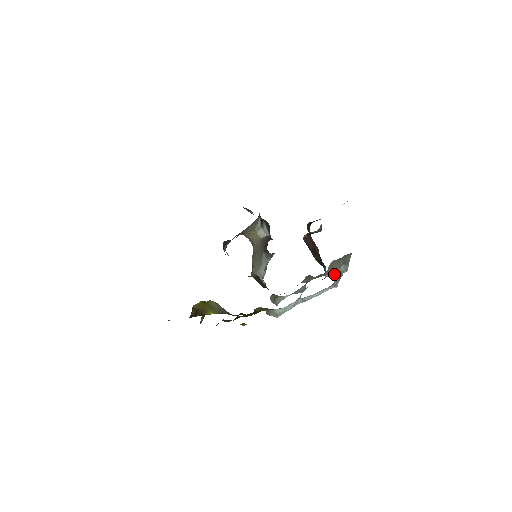
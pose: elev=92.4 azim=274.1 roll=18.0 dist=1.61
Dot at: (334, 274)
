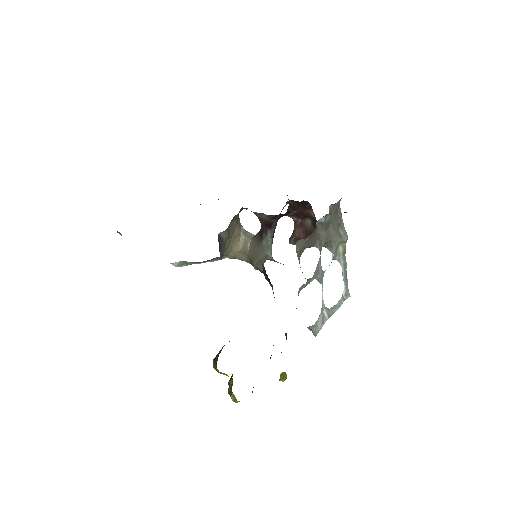
Dot at: (338, 256)
